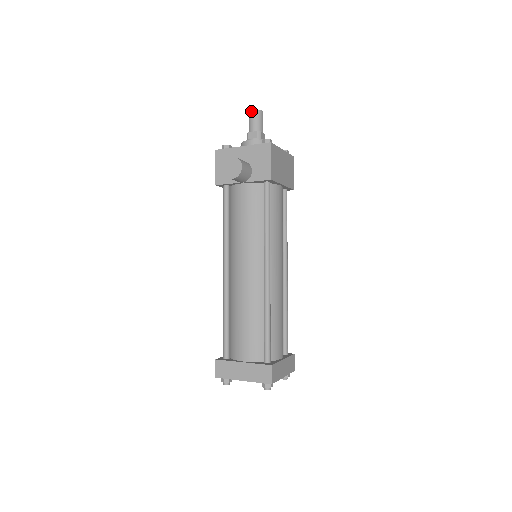
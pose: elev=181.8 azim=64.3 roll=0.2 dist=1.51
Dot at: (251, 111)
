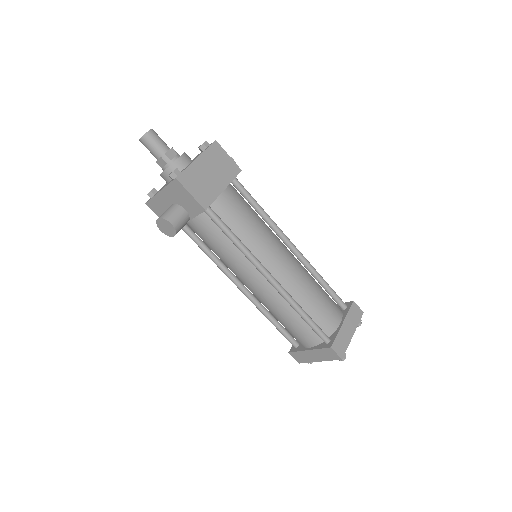
Dot at: (140, 141)
